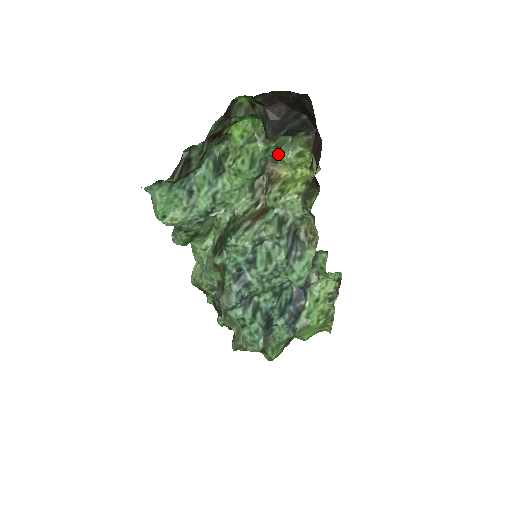
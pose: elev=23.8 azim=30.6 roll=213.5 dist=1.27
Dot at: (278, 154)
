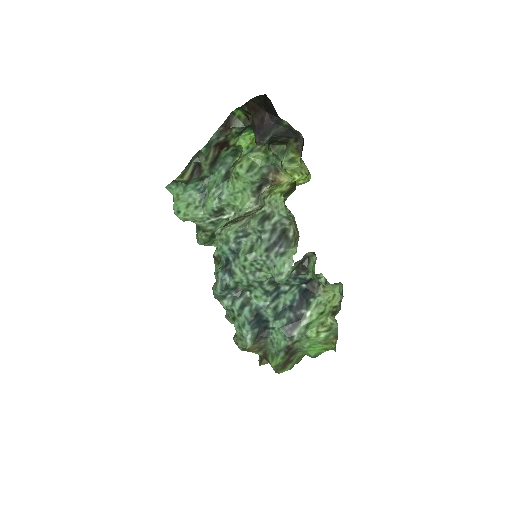
Dot at: (276, 162)
